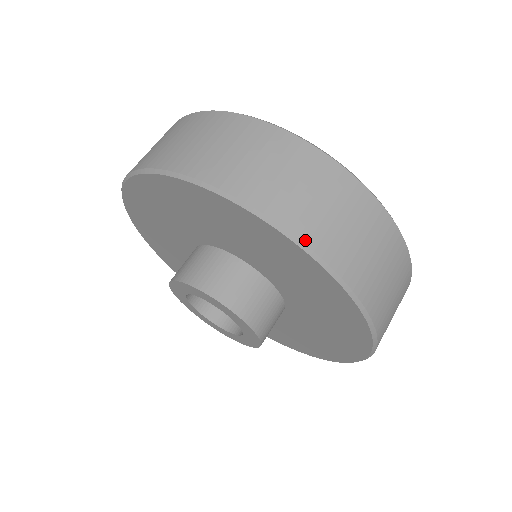
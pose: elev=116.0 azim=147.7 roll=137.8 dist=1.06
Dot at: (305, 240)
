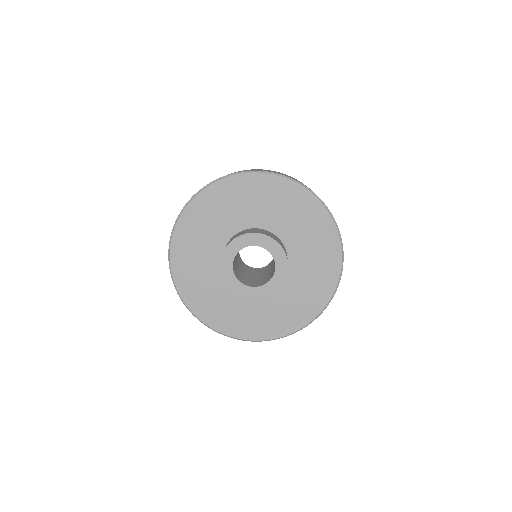
Dot at: (204, 187)
